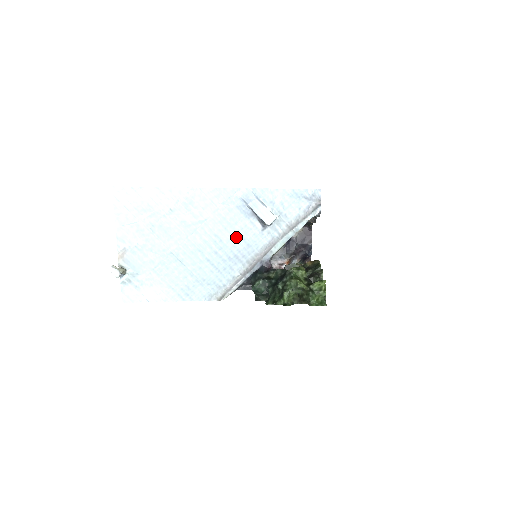
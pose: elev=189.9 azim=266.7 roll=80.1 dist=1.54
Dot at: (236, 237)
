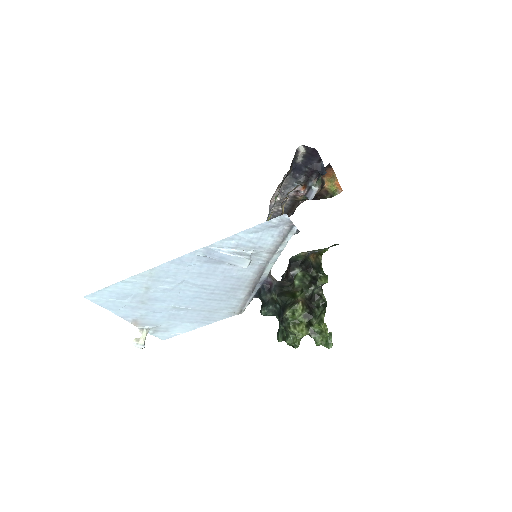
Dot at: (222, 279)
